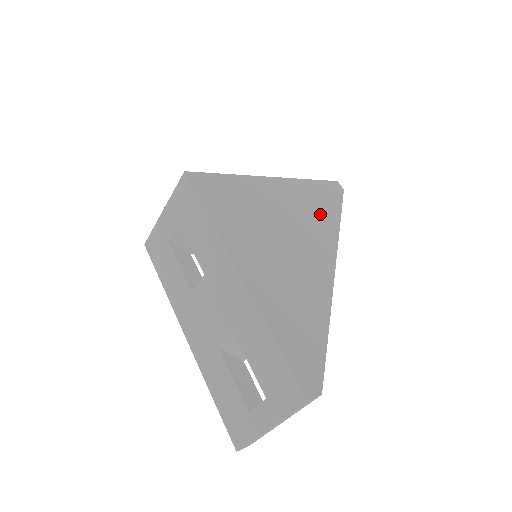
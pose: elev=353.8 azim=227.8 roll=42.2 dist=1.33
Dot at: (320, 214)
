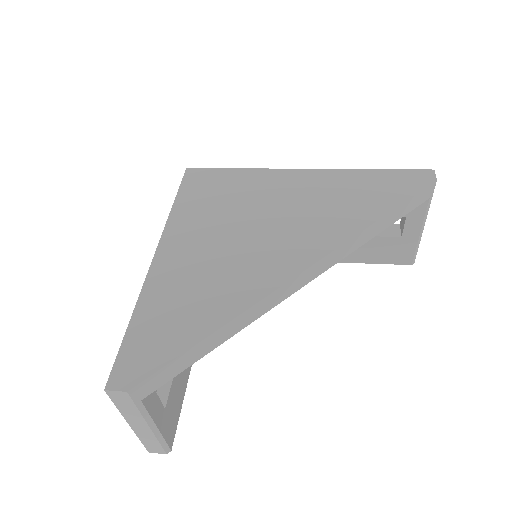
Dot at: (347, 208)
